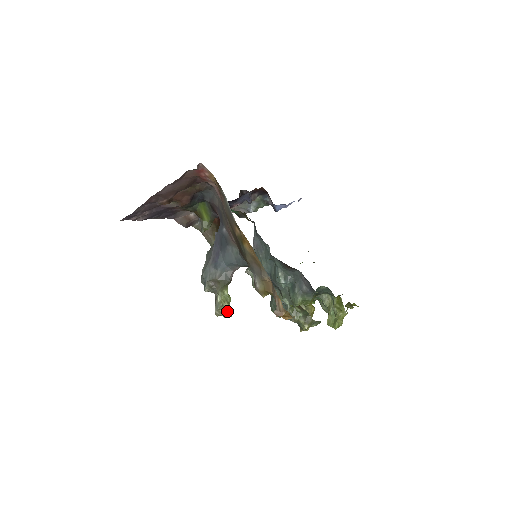
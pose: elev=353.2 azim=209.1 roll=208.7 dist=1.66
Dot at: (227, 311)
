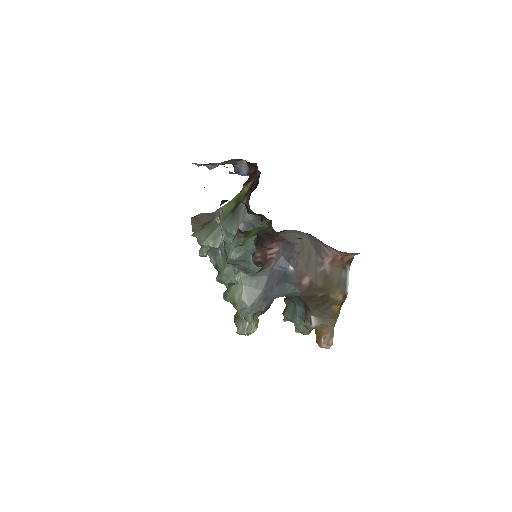
Dot at: (254, 331)
